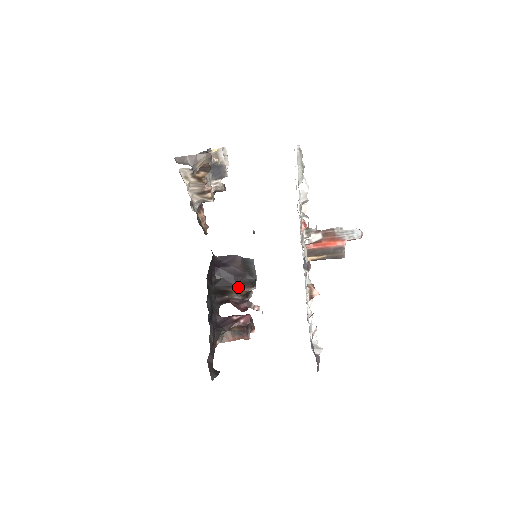
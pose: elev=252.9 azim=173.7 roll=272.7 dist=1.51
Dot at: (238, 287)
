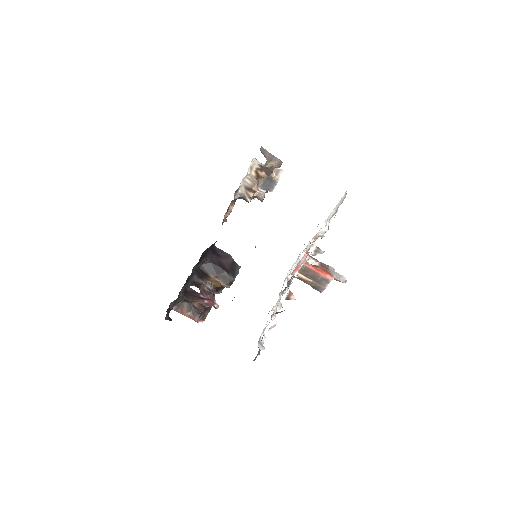
Dot at: (218, 277)
